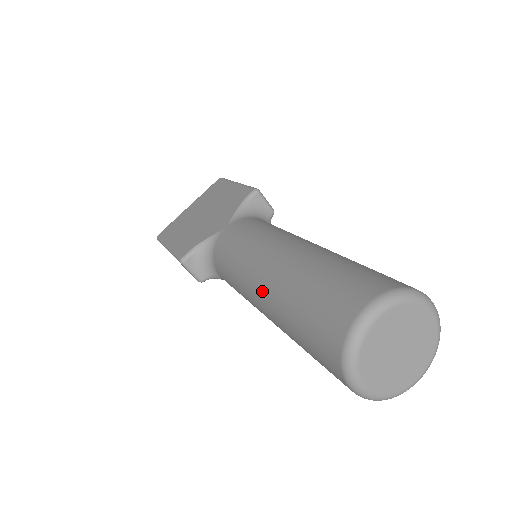
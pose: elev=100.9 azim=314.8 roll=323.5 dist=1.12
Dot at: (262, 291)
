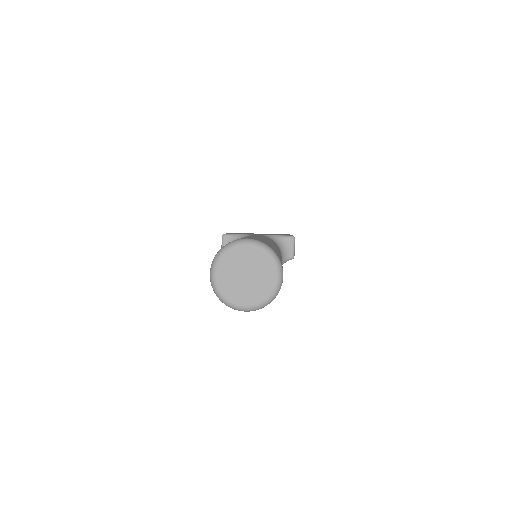
Dot at: occluded
